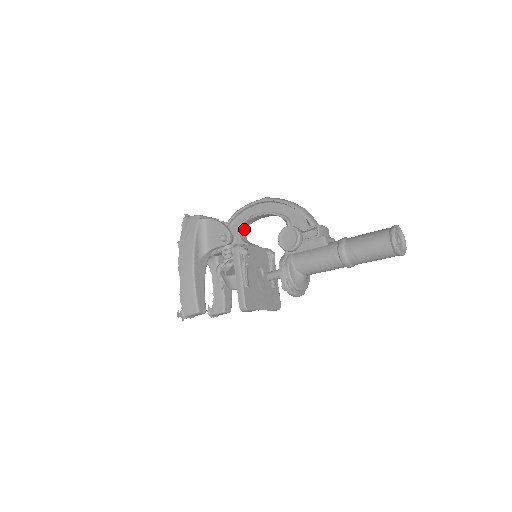
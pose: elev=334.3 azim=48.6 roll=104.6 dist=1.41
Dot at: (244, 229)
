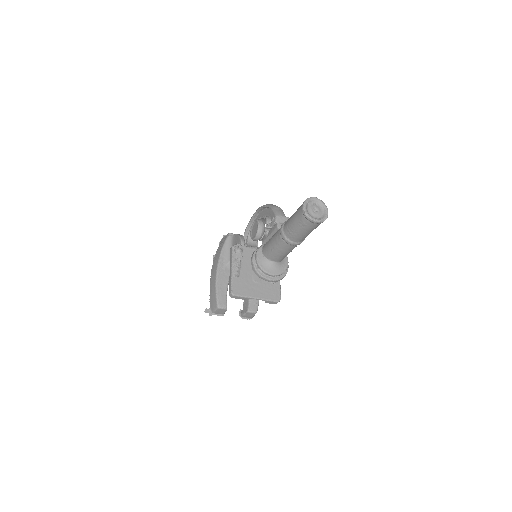
Dot at: occluded
